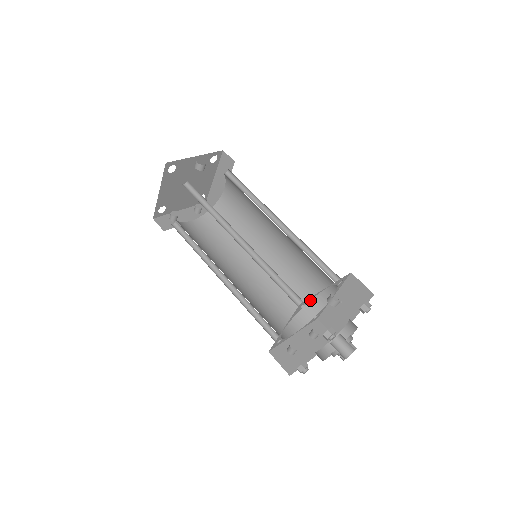
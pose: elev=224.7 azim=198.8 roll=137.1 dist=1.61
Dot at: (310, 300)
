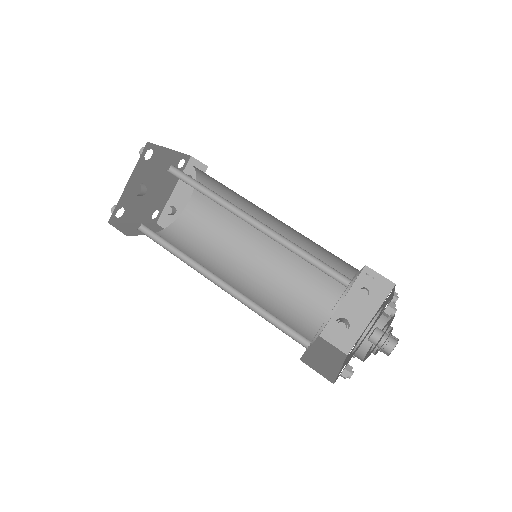
Dot at: (342, 265)
